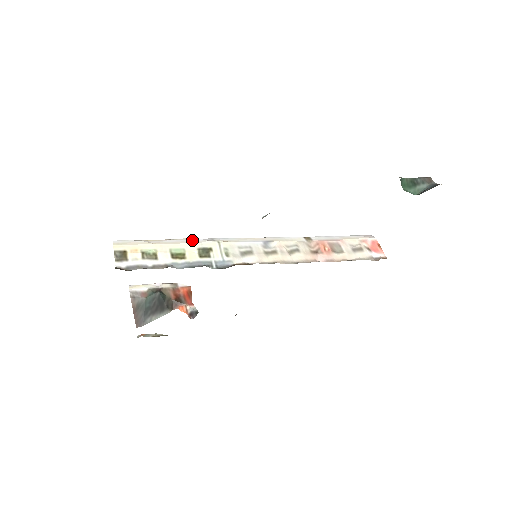
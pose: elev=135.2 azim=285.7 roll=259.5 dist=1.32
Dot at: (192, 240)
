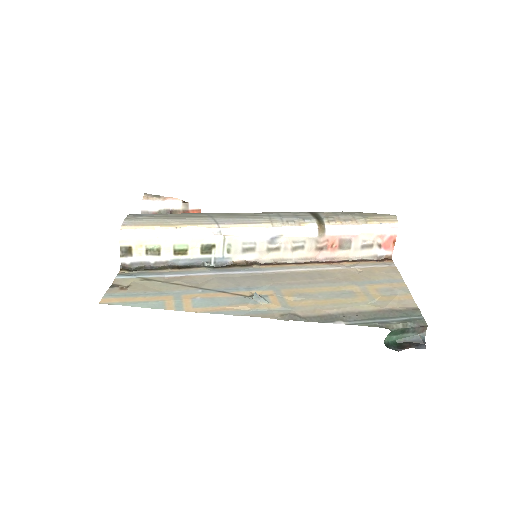
Dot at: (199, 232)
